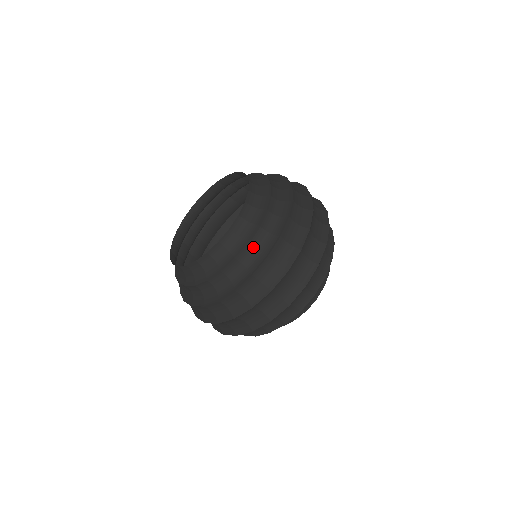
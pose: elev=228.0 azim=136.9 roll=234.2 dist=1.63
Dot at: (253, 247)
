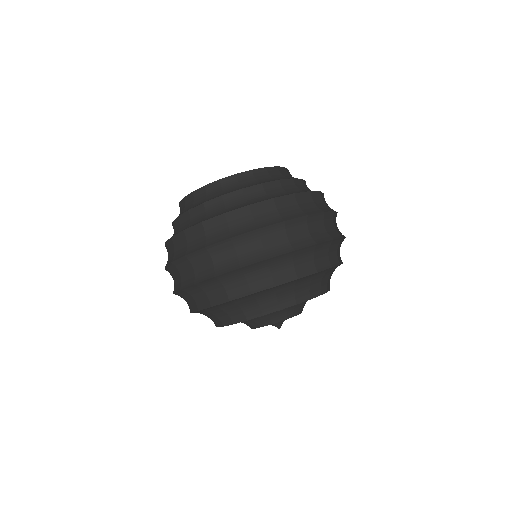
Dot at: (281, 187)
